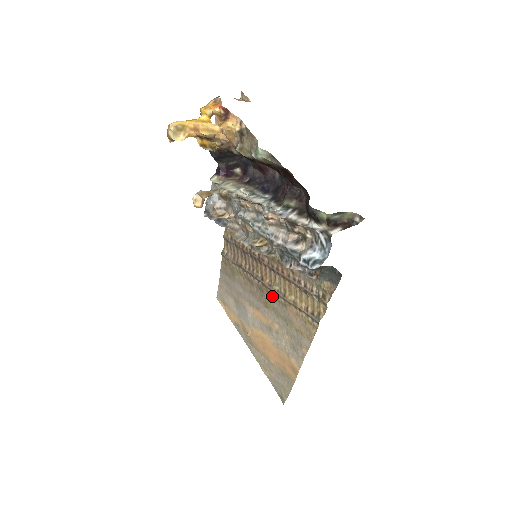
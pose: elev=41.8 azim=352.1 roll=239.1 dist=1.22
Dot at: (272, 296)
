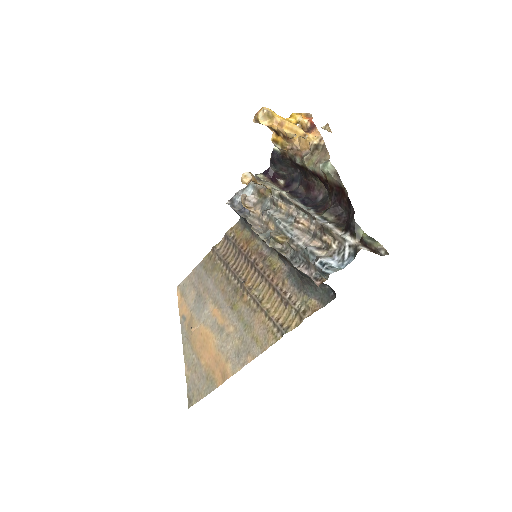
Dot at: (245, 300)
